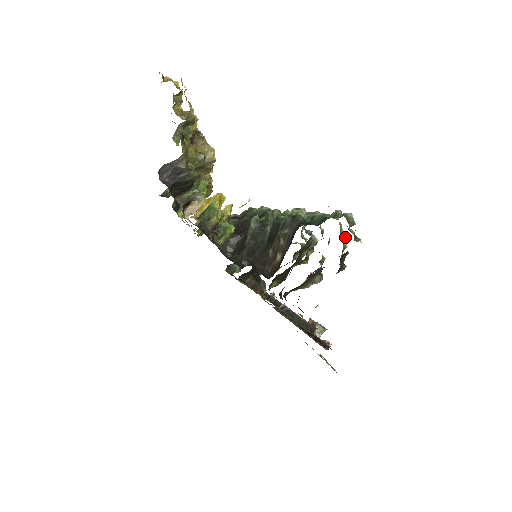
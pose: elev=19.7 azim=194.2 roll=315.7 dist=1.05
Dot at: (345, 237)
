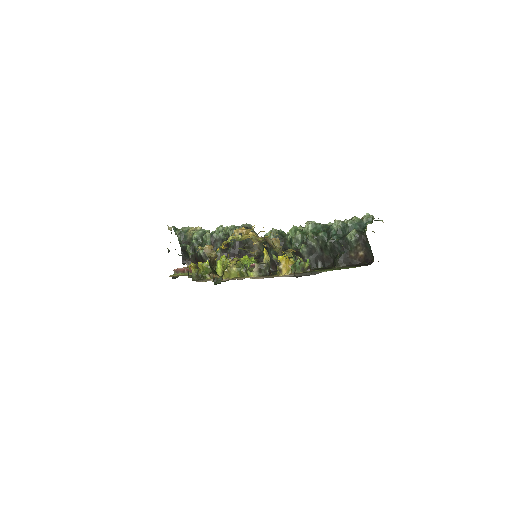
Dot at: occluded
